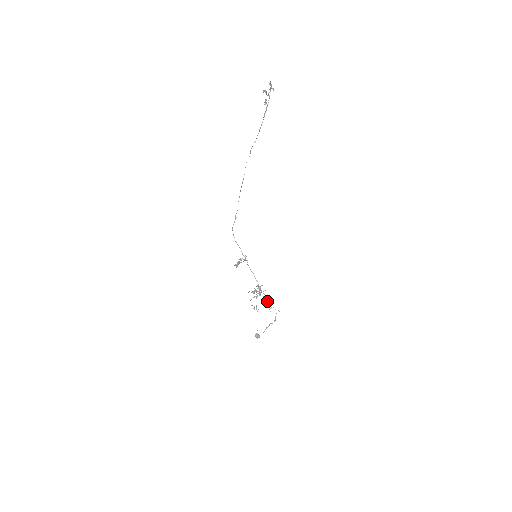
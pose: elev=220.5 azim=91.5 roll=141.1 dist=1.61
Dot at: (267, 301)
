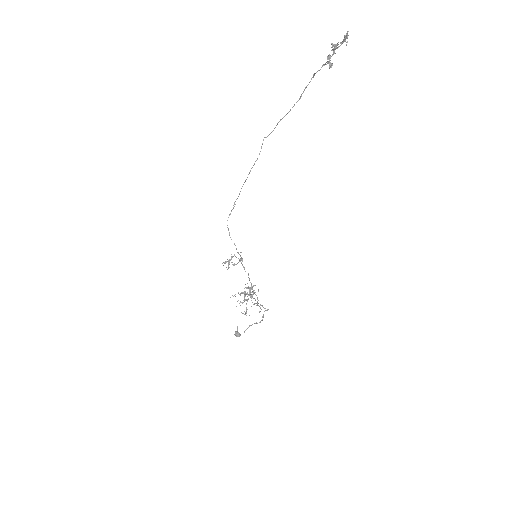
Dot at: occluded
